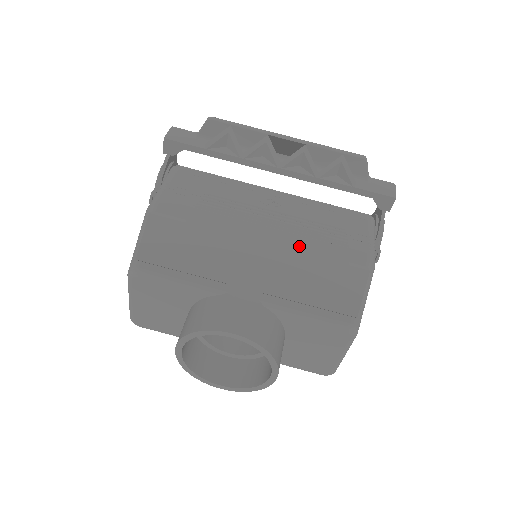
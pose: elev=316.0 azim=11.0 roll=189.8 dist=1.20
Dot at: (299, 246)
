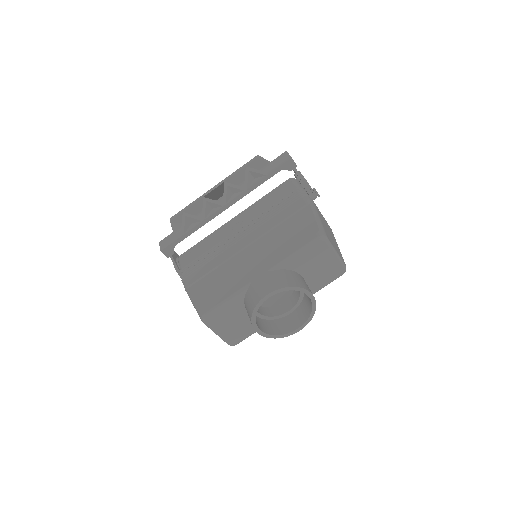
Dot at: (267, 229)
